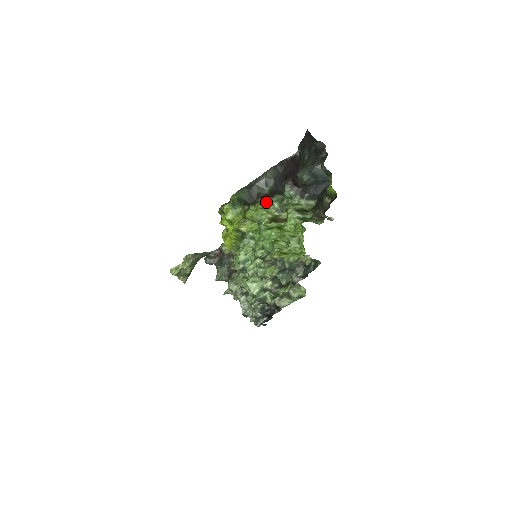
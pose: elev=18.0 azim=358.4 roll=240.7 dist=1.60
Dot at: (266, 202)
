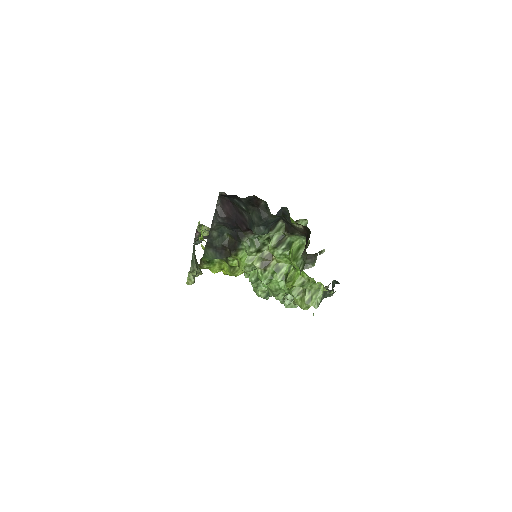
Dot at: (240, 251)
